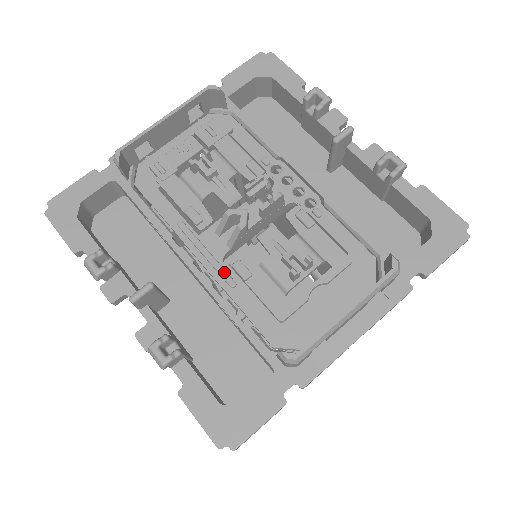
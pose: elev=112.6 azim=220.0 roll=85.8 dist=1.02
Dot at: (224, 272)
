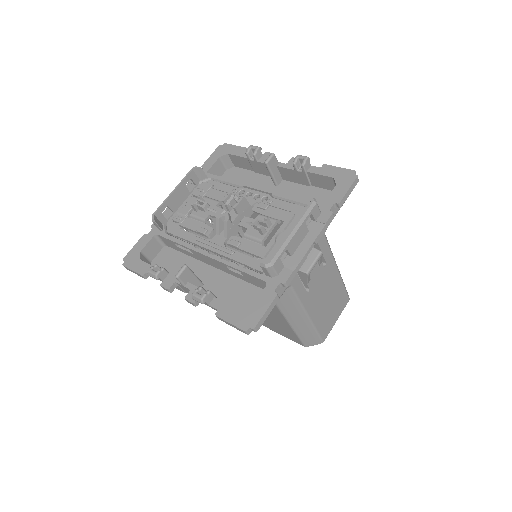
Dot at: (226, 249)
